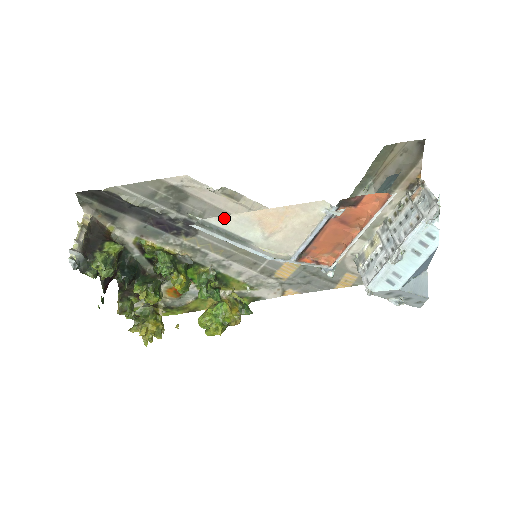
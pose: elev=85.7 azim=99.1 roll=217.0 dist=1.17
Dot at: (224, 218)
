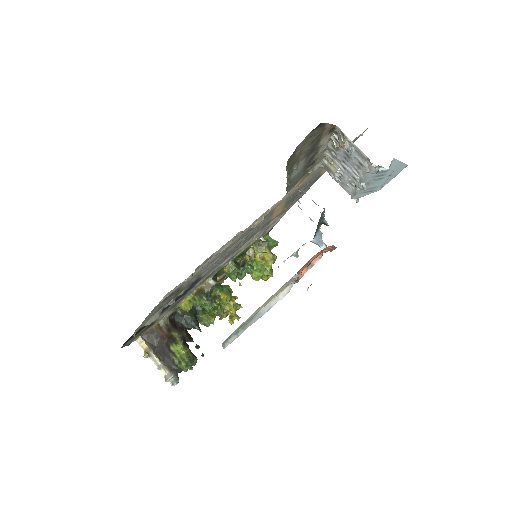
Dot at: (235, 330)
